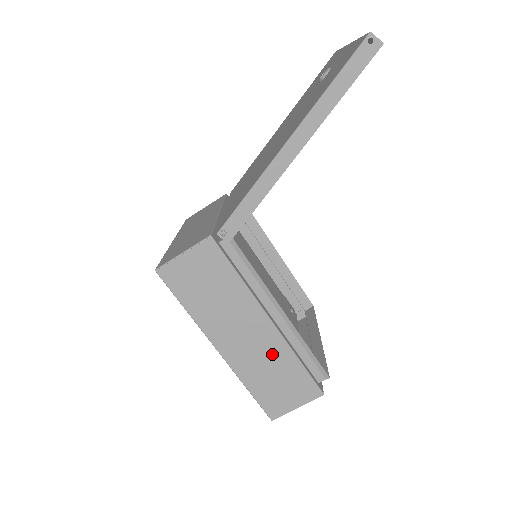
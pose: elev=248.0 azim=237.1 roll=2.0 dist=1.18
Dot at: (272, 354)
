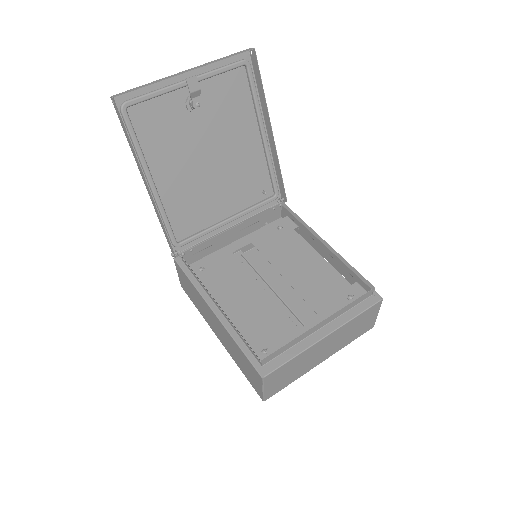
Dot at: (229, 339)
